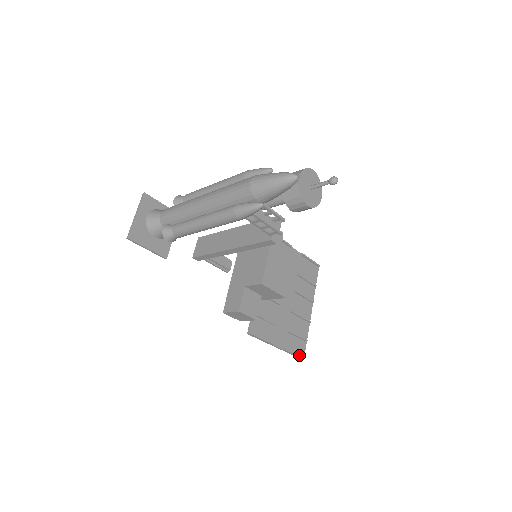
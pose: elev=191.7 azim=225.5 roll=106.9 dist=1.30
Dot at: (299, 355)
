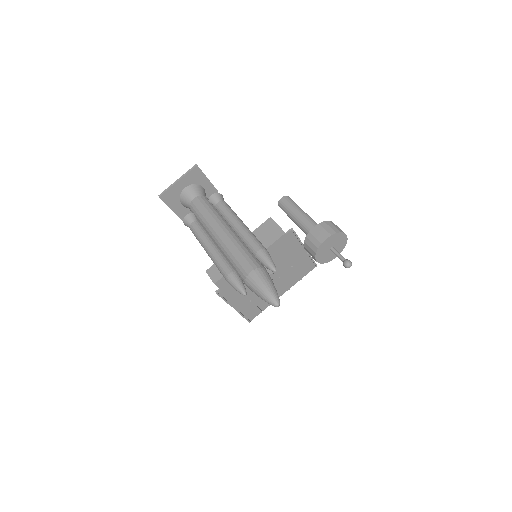
Dot at: (247, 319)
